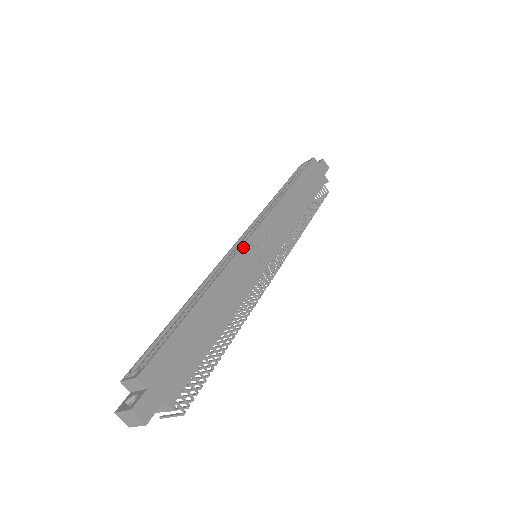
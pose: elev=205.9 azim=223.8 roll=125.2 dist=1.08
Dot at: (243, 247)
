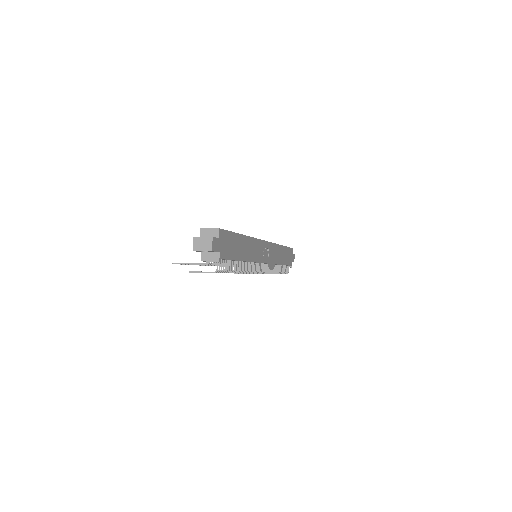
Dot at: (261, 240)
